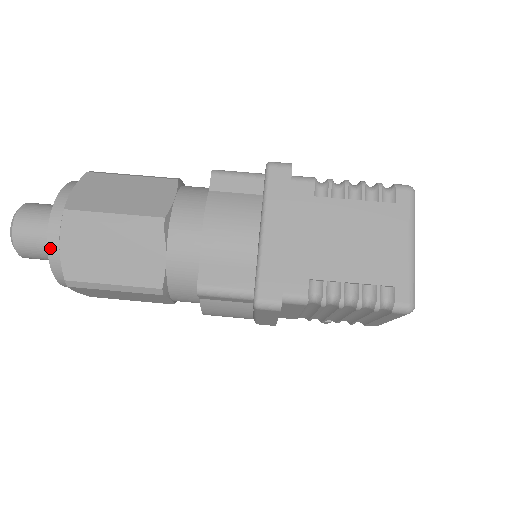
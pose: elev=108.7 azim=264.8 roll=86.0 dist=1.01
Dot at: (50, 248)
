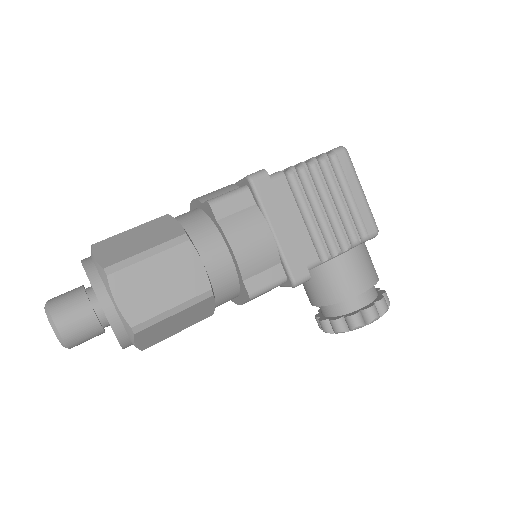
Dot at: (85, 266)
